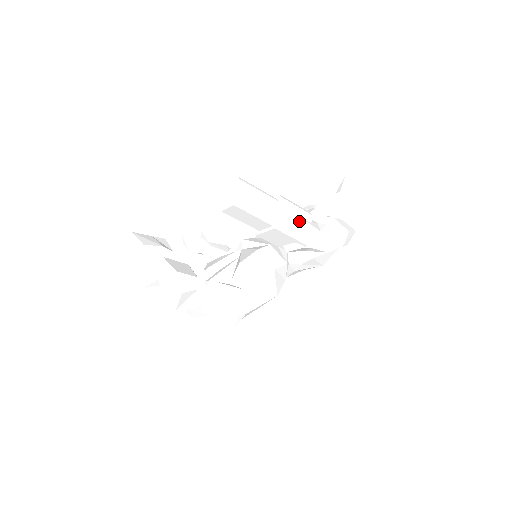
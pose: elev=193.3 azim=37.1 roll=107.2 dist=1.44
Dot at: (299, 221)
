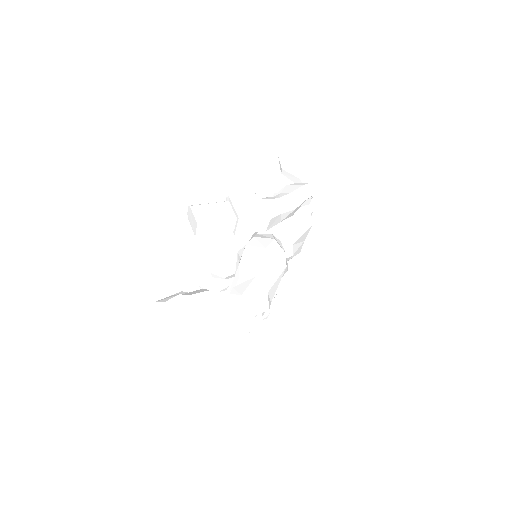
Dot at: (255, 203)
